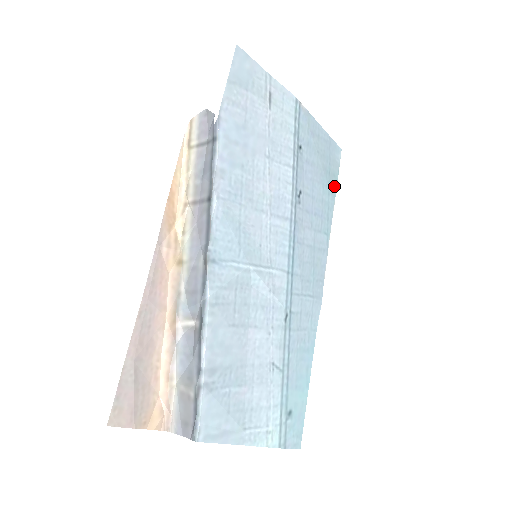
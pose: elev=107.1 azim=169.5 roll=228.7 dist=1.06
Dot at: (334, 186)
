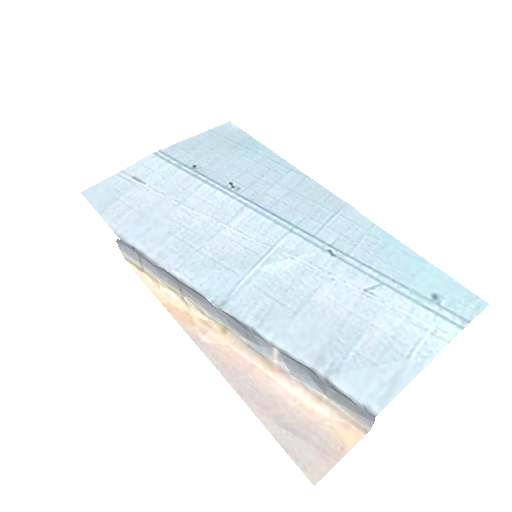
Dot at: (254, 143)
